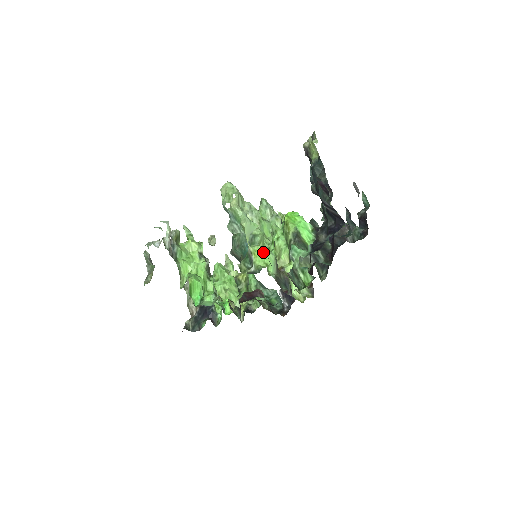
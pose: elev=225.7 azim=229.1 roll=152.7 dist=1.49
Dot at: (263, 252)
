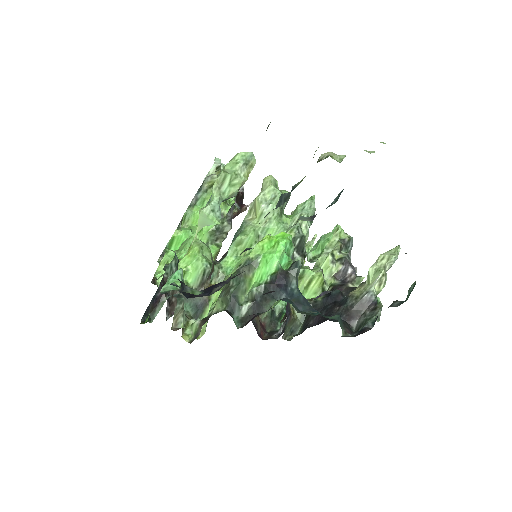
Dot at: (196, 255)
